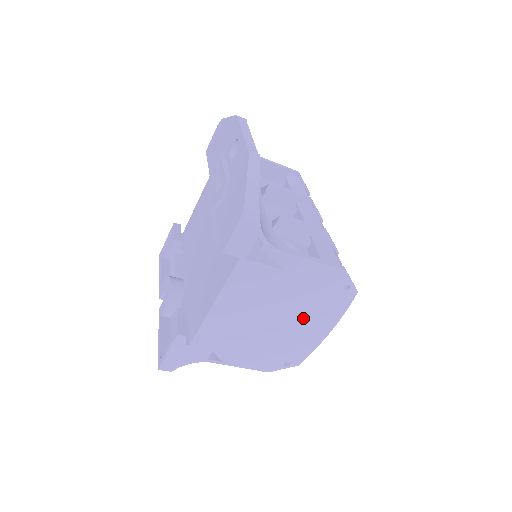
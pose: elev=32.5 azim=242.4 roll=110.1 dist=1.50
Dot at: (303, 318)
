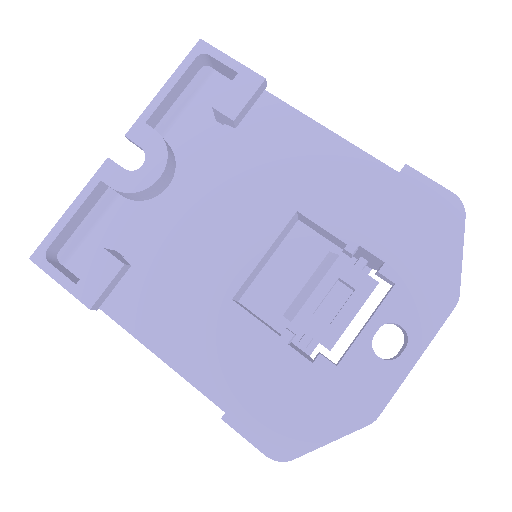
Dot at: occluded
